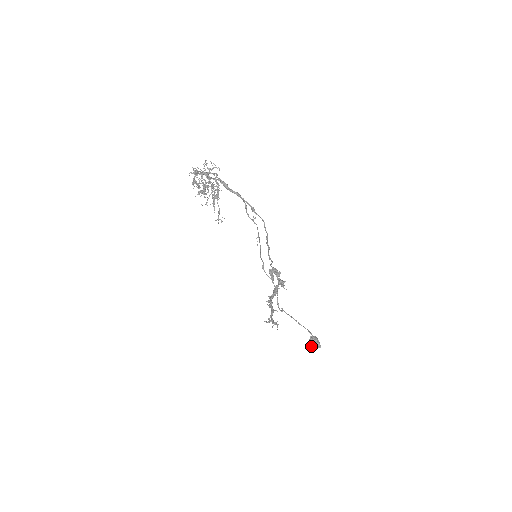
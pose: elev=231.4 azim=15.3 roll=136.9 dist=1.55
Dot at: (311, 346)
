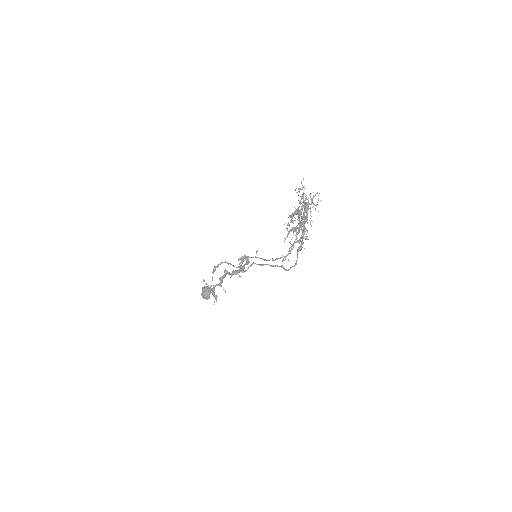
Dot at: (202, 294)
